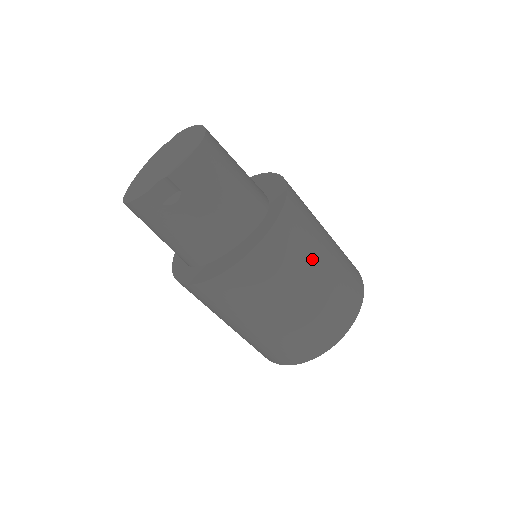
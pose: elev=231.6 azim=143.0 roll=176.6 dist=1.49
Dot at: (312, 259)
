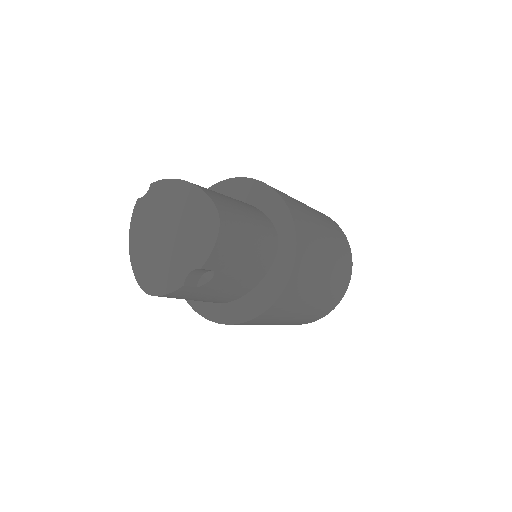
Dot at: (322, 255)
